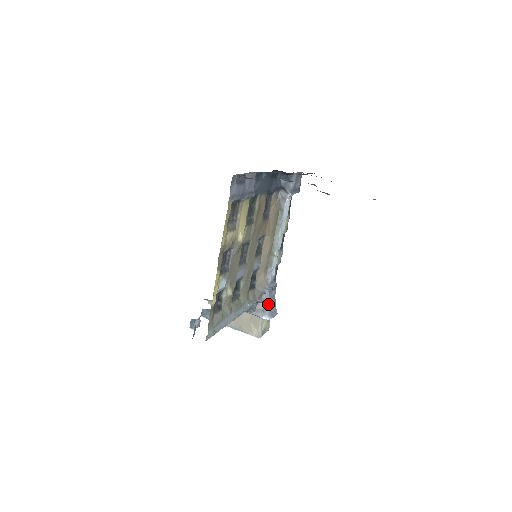
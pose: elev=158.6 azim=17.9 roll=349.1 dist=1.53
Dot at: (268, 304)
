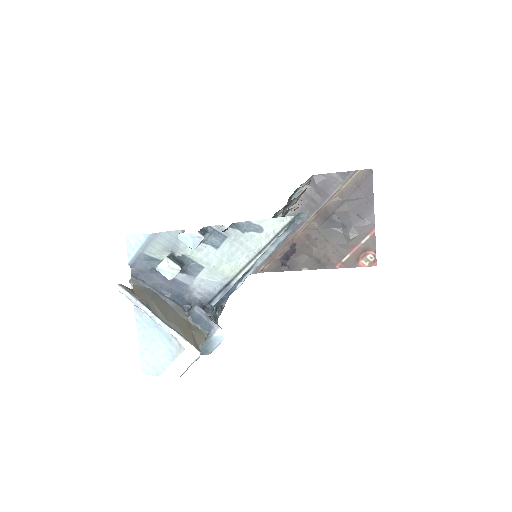
Dot at: occluded
